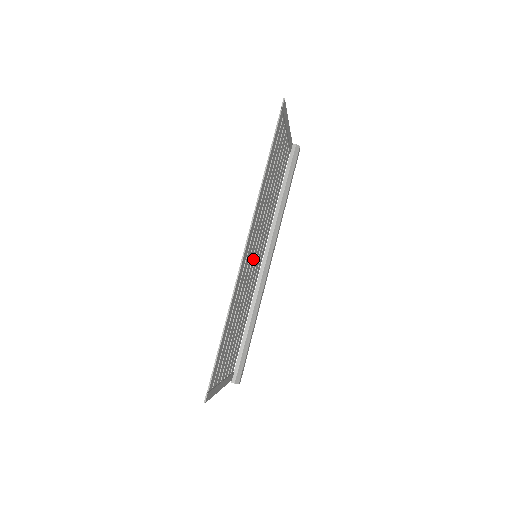
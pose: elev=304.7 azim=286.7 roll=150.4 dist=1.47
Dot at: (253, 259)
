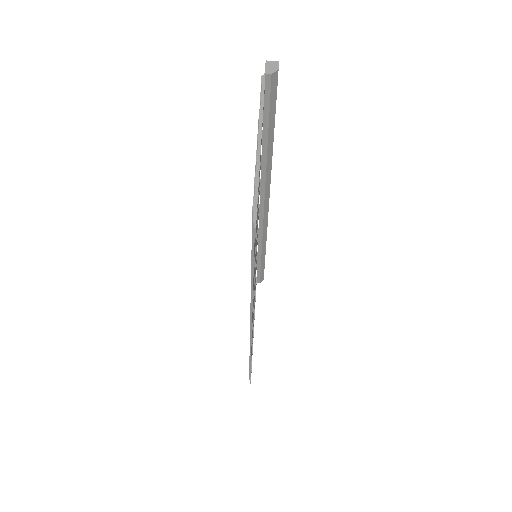
Dot at: (255, 270)
